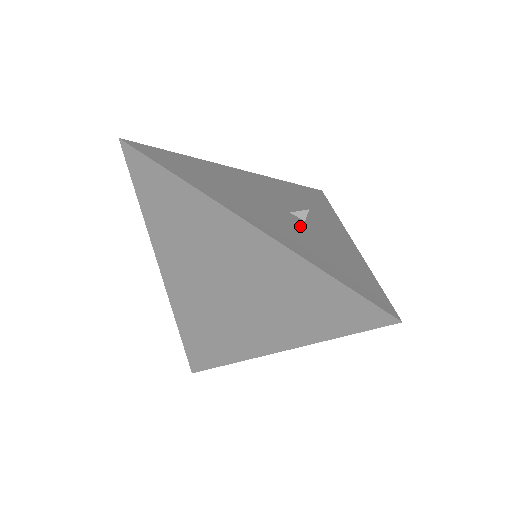
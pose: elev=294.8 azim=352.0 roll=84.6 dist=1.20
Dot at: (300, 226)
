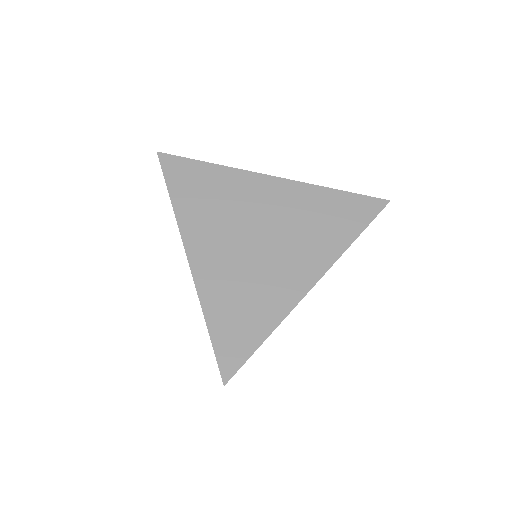
Dot at: occluded
